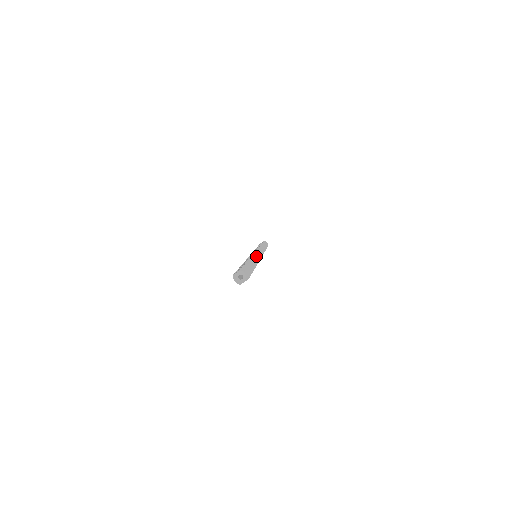
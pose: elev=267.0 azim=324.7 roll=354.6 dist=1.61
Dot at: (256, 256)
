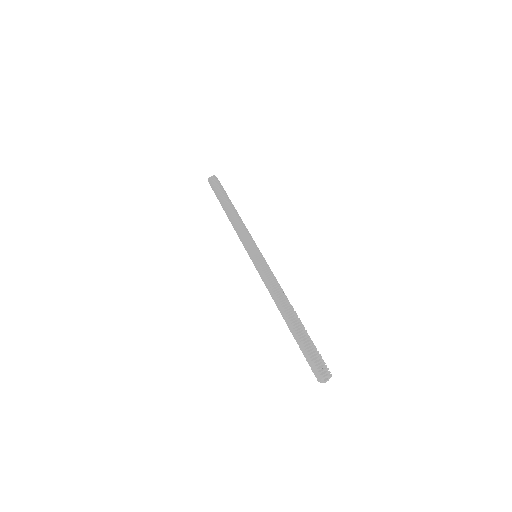
Dot at: occluded
